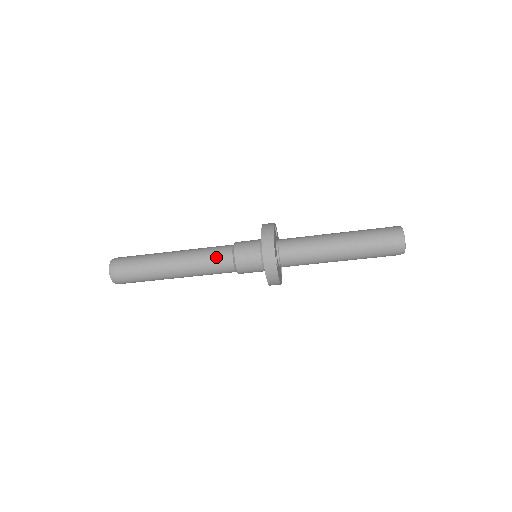
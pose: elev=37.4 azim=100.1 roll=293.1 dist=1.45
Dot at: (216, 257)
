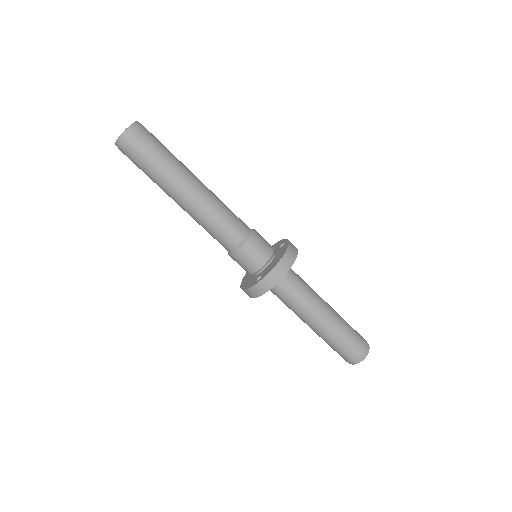
Dot at: (227, 230)
